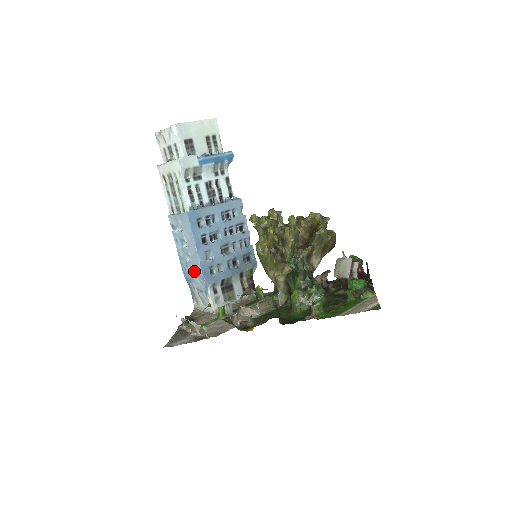
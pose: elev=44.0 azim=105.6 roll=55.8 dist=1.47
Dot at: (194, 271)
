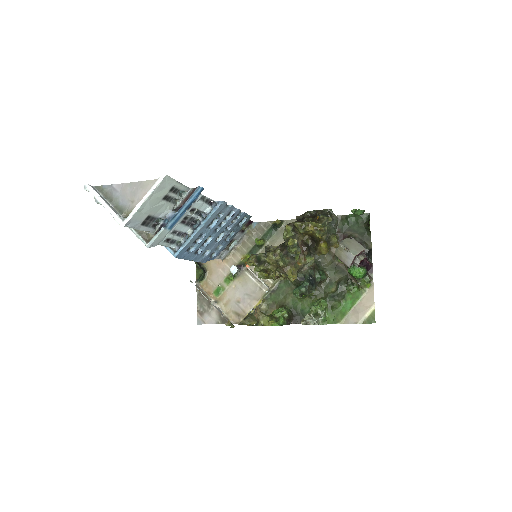
Dot at: occluded
